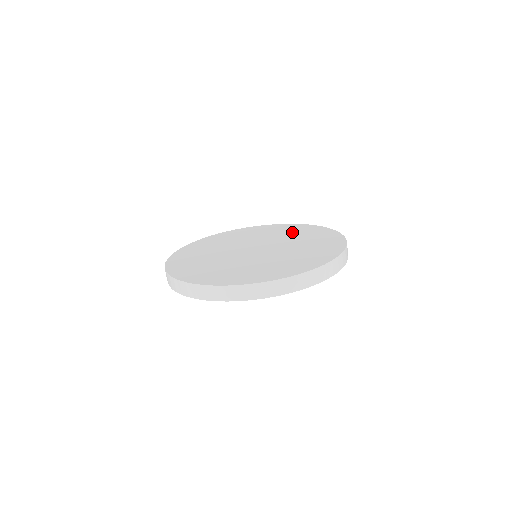
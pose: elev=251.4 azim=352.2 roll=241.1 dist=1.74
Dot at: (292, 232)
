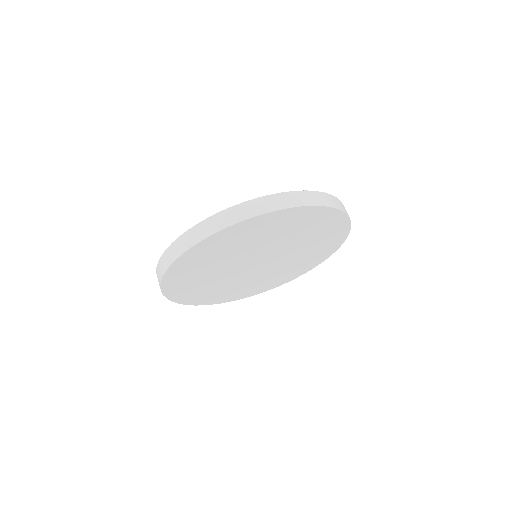
Dot at: occluded
